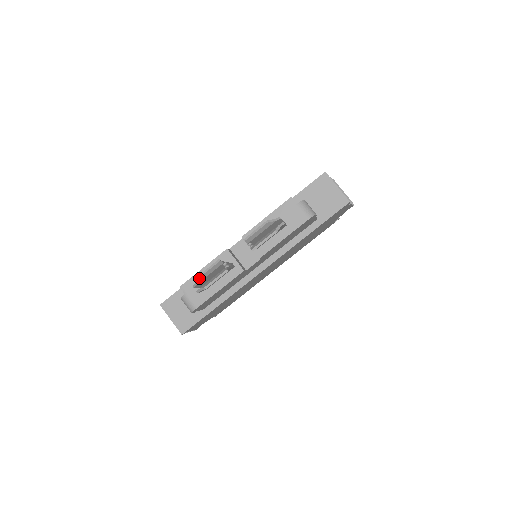
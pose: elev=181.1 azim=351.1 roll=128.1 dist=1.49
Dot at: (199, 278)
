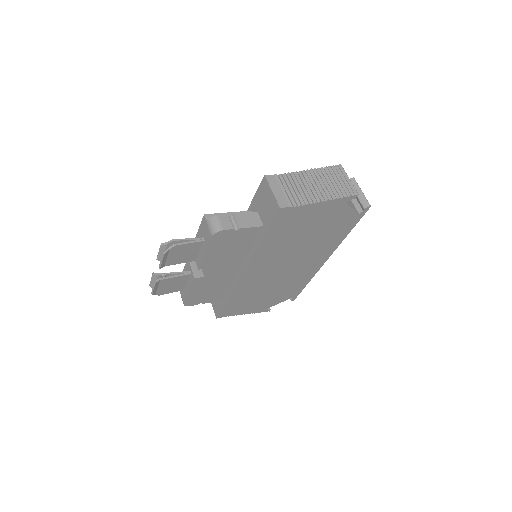
Dot at: (150, 285)
